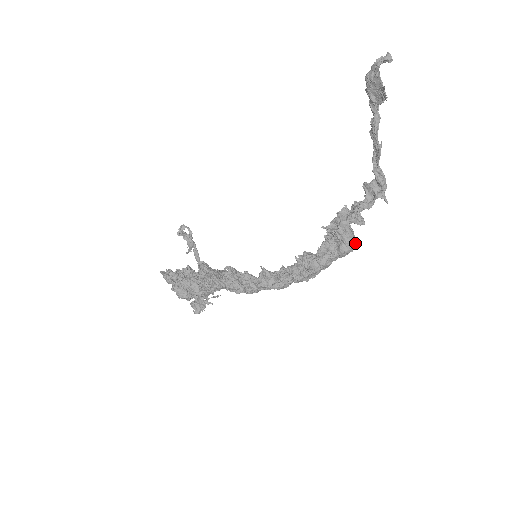
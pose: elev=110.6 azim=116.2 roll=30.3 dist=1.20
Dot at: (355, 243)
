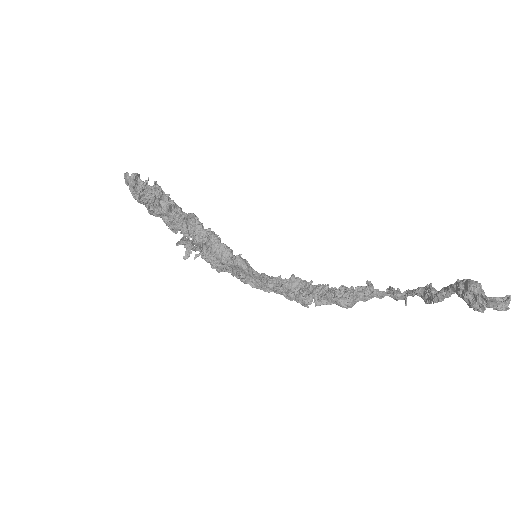
Dot at: occluded
